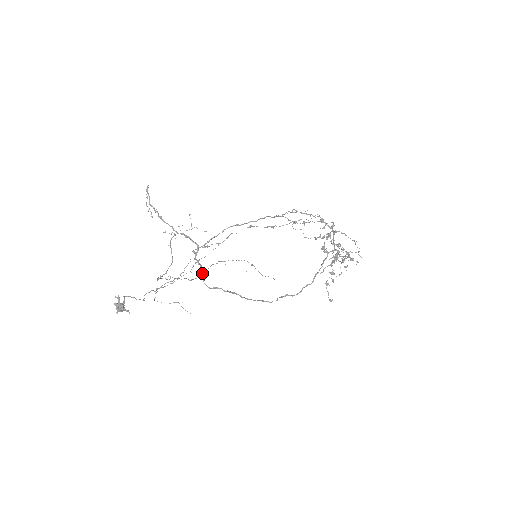
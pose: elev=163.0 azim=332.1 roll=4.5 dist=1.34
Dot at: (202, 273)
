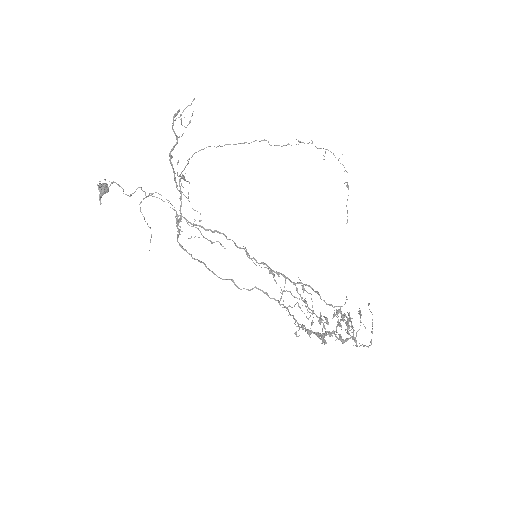
Dot at: occluded
